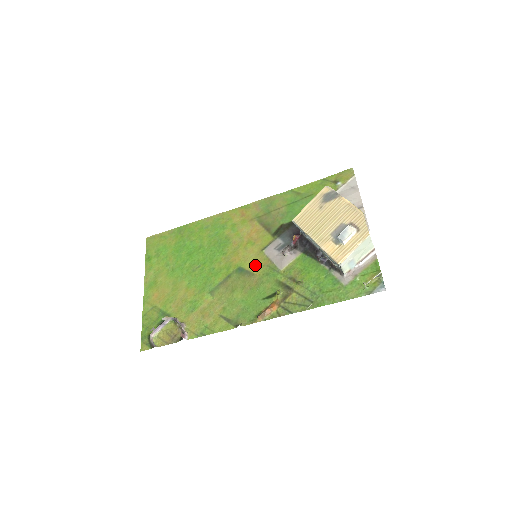
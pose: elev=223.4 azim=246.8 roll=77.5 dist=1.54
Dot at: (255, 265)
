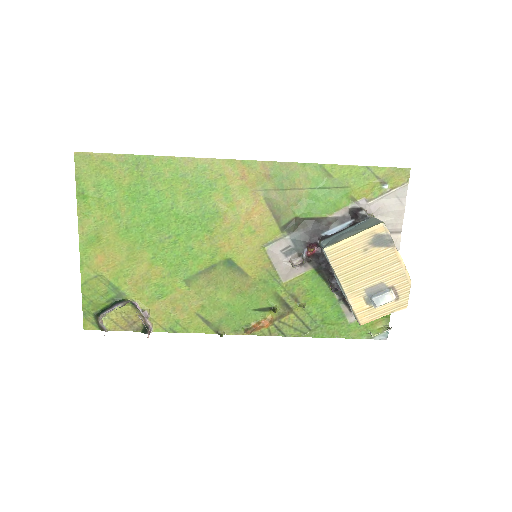
Dot at: (251, 264)
